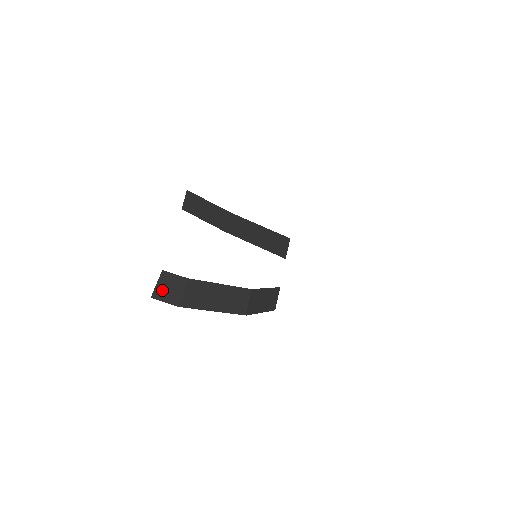
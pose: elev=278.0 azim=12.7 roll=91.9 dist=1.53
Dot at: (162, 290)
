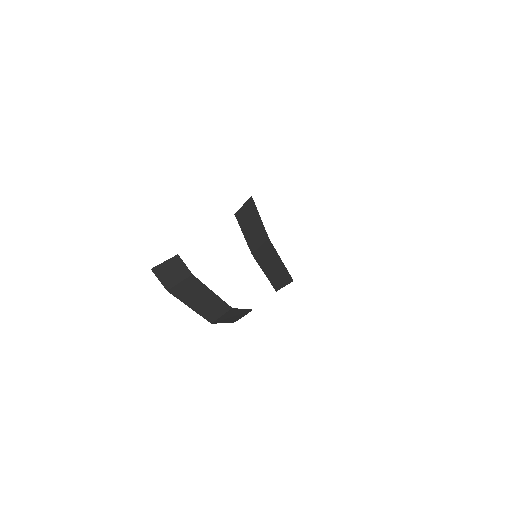
Dot at: (165, 269)
